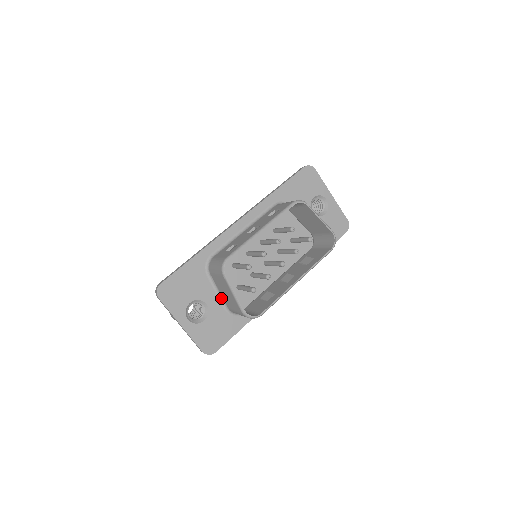
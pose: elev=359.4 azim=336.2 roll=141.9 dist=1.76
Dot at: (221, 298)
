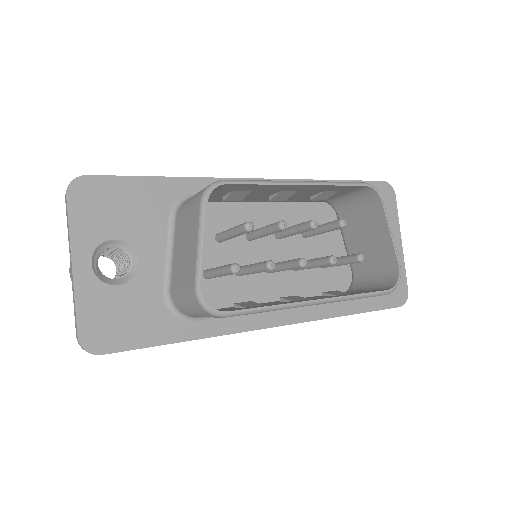
Dot at: (169, 268)
